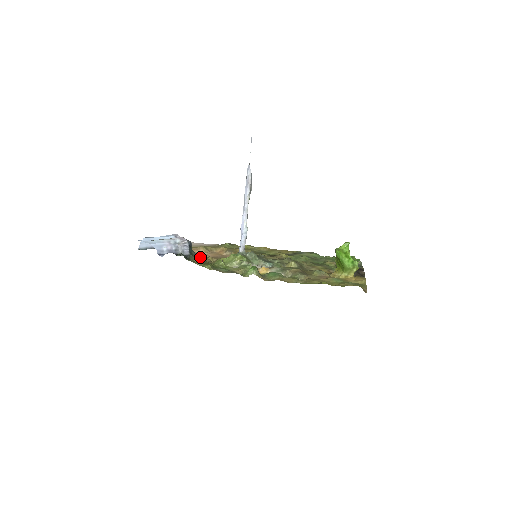
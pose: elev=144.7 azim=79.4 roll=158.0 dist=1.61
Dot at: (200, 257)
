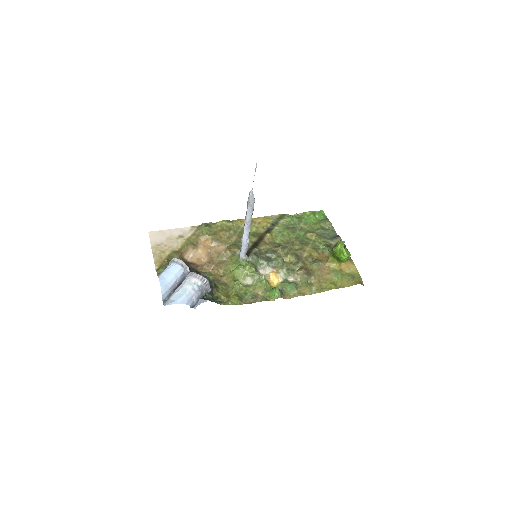
Dot at: (212, 279)
